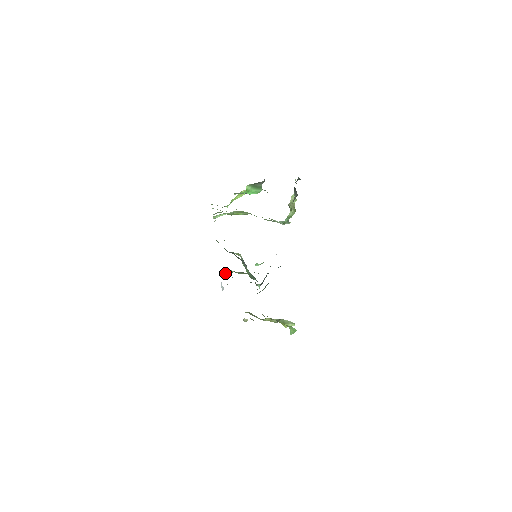
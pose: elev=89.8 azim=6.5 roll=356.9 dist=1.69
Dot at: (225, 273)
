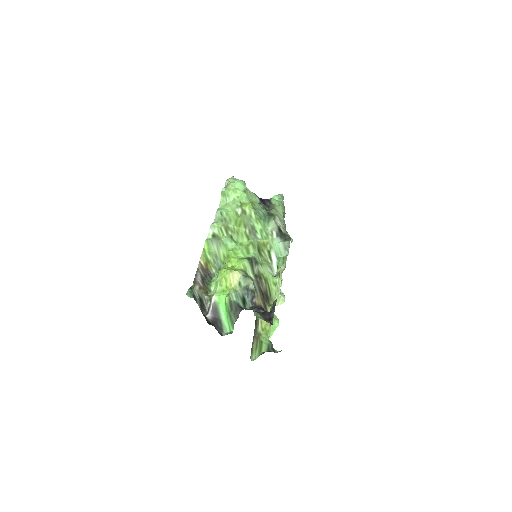
Dot at: occluded
